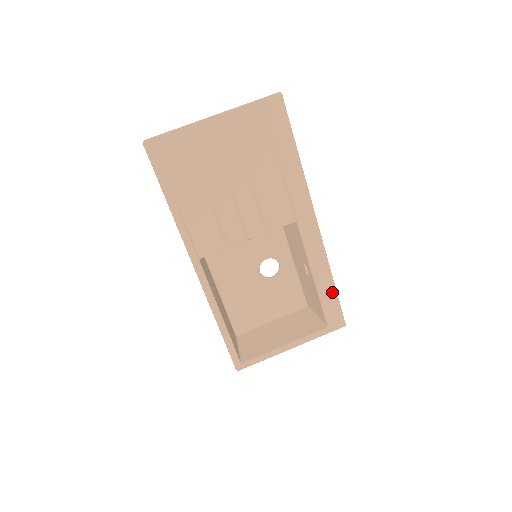
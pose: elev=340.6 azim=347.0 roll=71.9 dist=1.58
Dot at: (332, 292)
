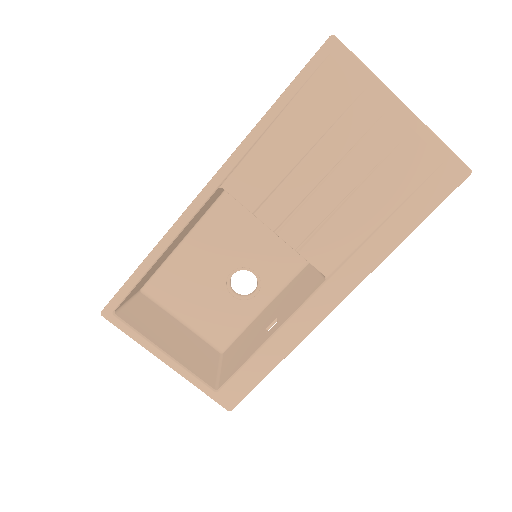
Dot at: (263, 371)
